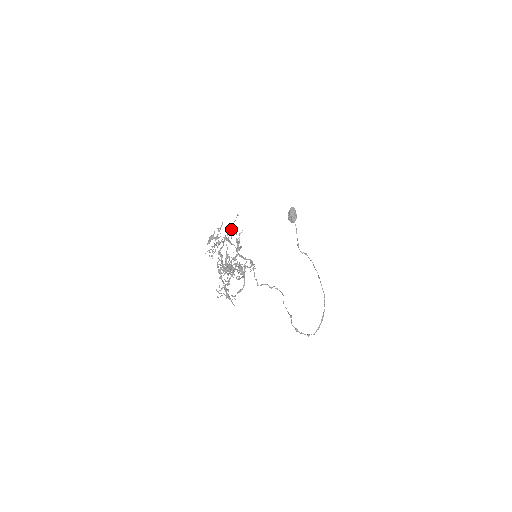
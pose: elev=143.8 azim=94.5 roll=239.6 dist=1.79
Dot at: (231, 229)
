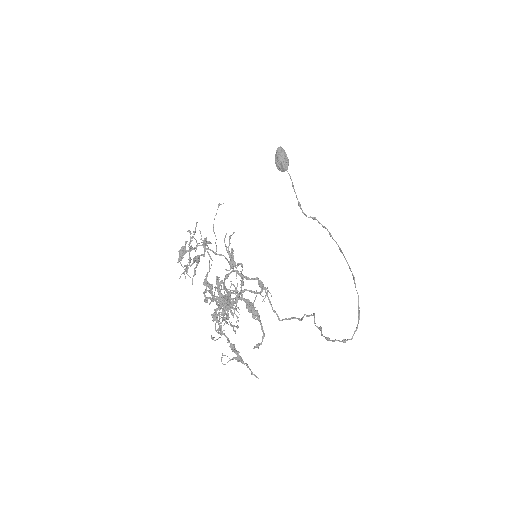
Dot at: occluded
